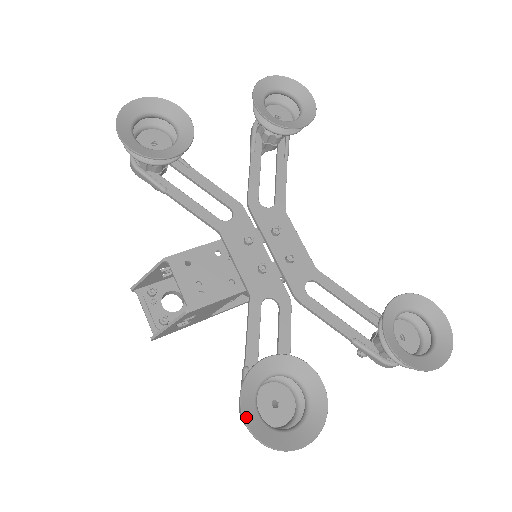
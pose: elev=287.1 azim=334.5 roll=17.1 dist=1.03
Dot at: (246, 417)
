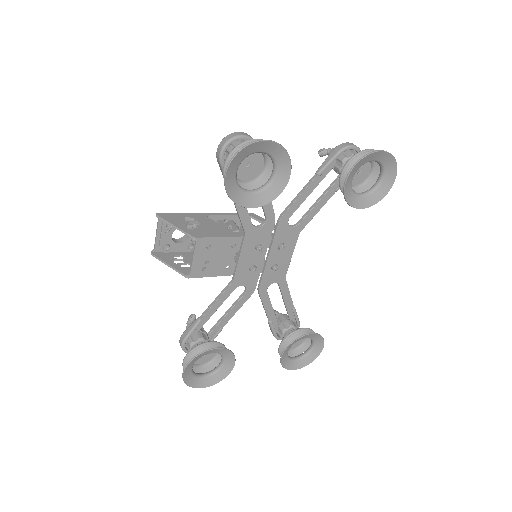
Dot at: (185, 371)
